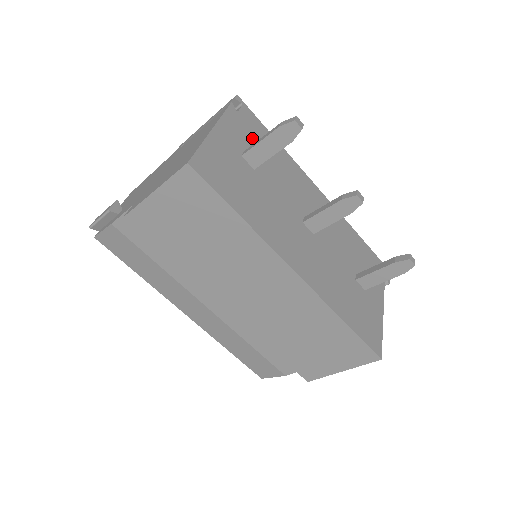
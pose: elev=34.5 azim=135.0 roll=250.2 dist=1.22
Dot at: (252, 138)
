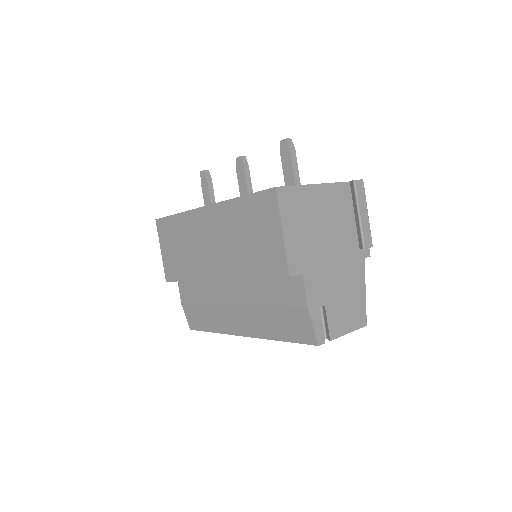
Dot at: occluded
